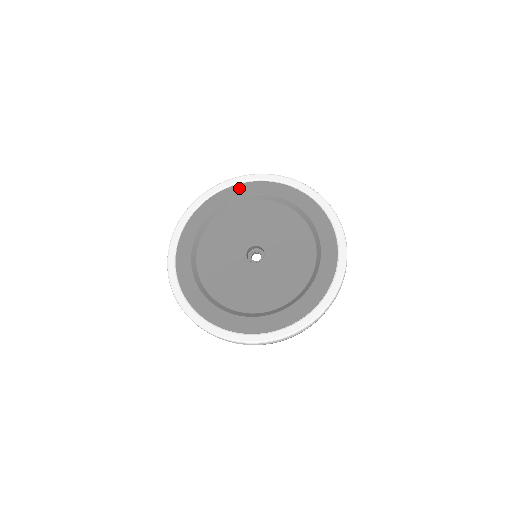
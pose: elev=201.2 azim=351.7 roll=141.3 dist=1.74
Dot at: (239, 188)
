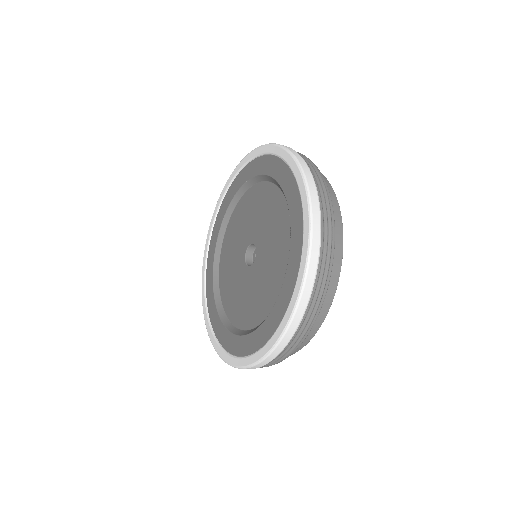
Dot at: (224, 203)
